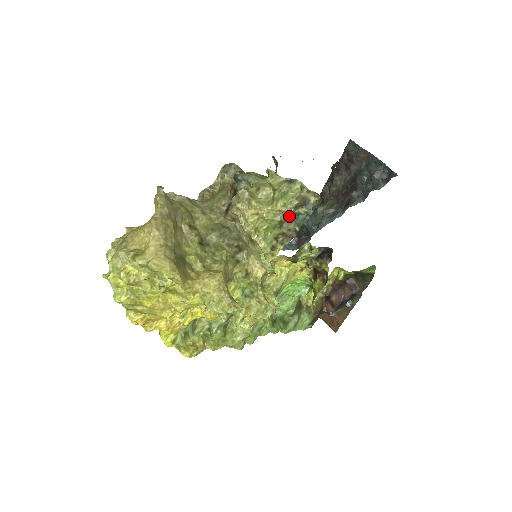
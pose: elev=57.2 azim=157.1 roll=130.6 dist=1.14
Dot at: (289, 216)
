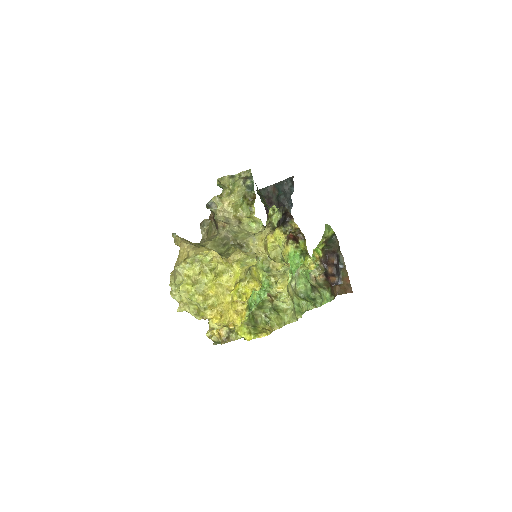
Dot at: (245, 190)
